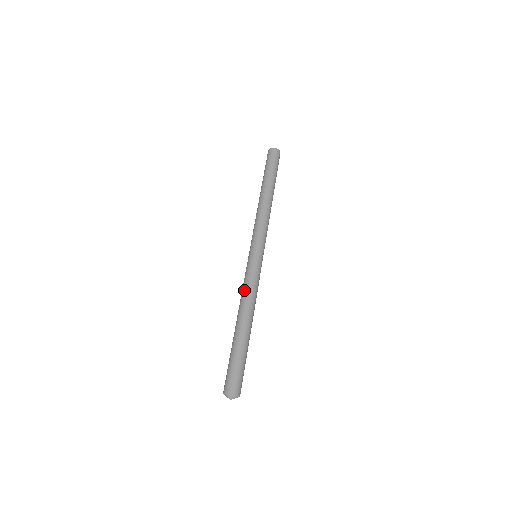
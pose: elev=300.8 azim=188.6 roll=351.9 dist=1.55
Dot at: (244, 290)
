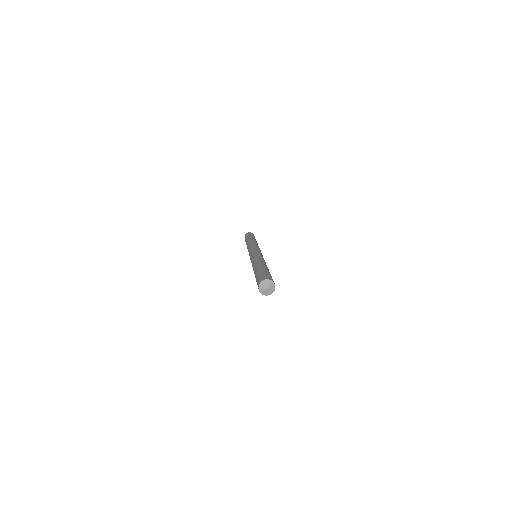
Dot at: (252, 260)
